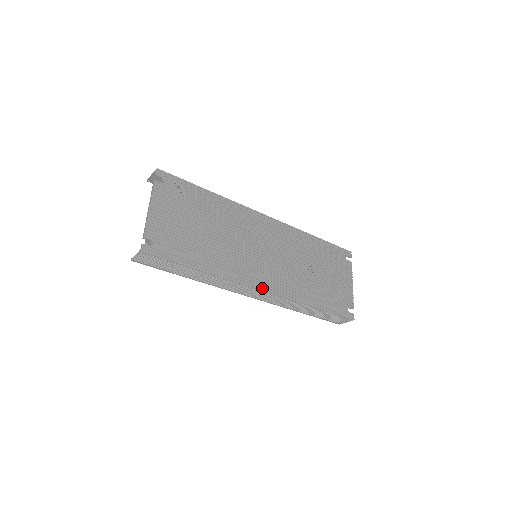
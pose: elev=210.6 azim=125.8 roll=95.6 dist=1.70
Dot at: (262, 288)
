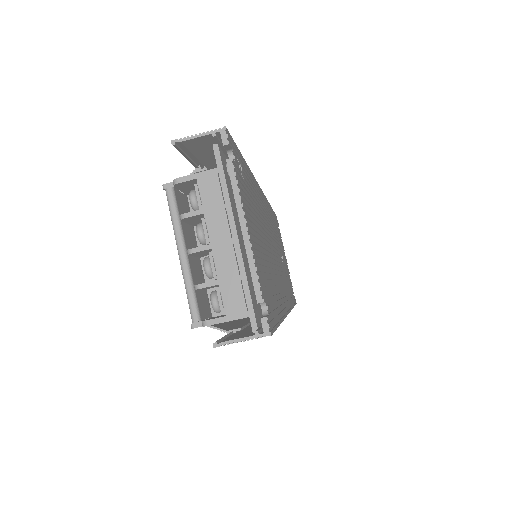
Dot at: (287, 309)
